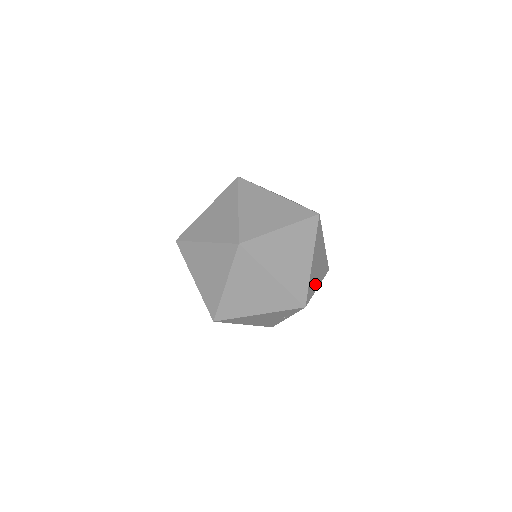
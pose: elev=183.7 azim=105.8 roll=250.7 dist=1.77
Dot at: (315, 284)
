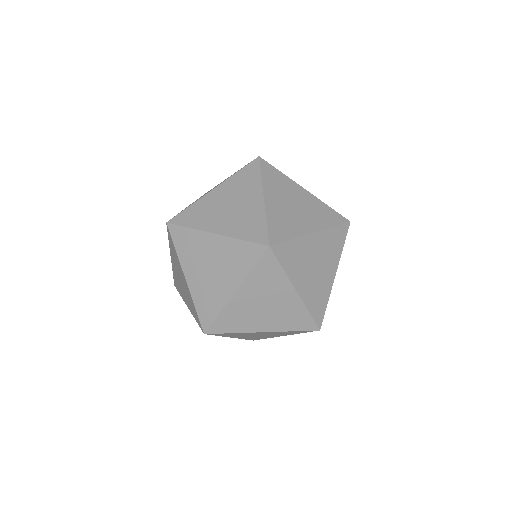
Dot at: occluded
